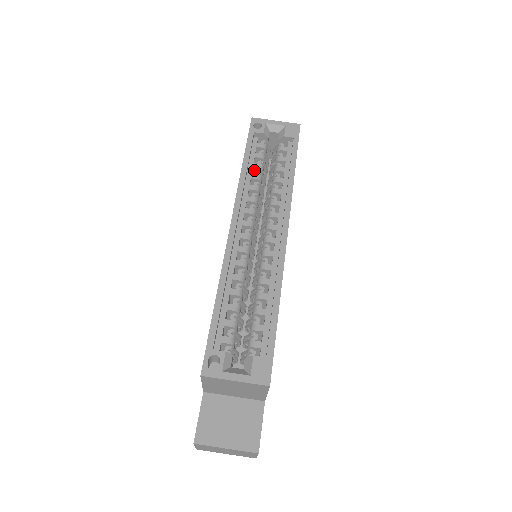
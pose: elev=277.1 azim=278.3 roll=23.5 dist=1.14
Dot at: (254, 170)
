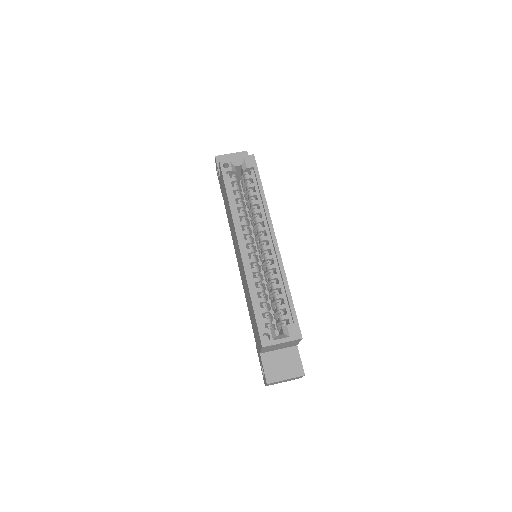
Dot at: (236, 200)
